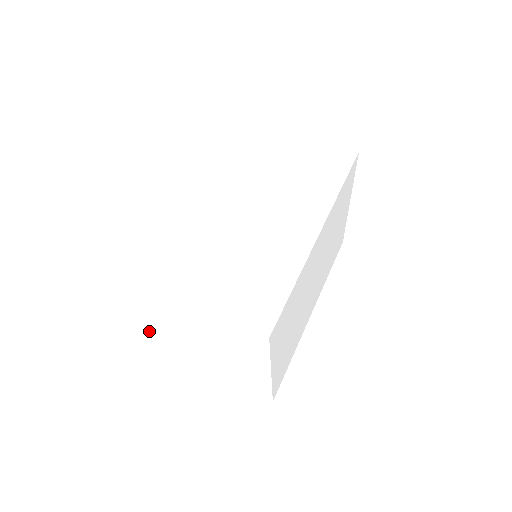
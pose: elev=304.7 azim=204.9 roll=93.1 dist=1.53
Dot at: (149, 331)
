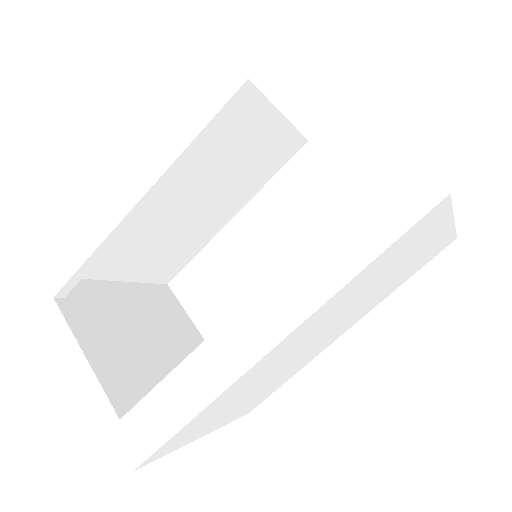
Dot at: occluded
